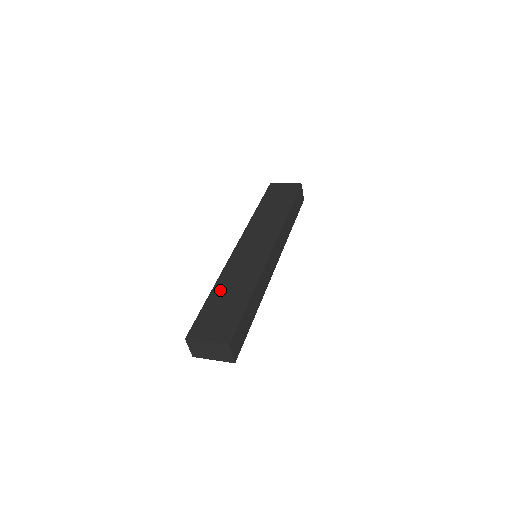
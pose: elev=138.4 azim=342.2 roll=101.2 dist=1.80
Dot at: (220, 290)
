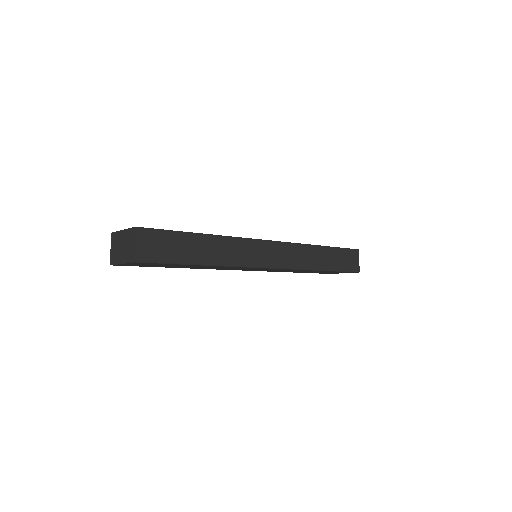
Dot at: occluded
